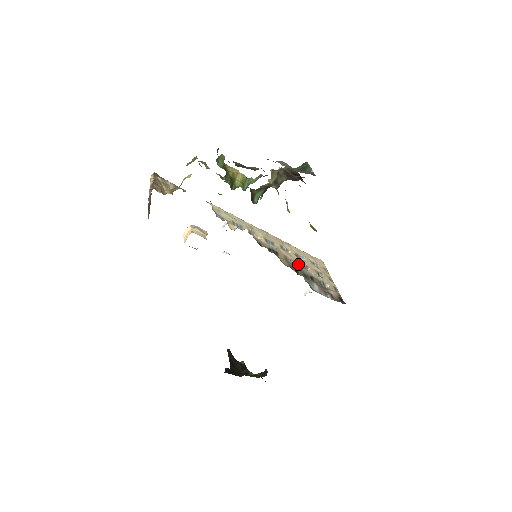
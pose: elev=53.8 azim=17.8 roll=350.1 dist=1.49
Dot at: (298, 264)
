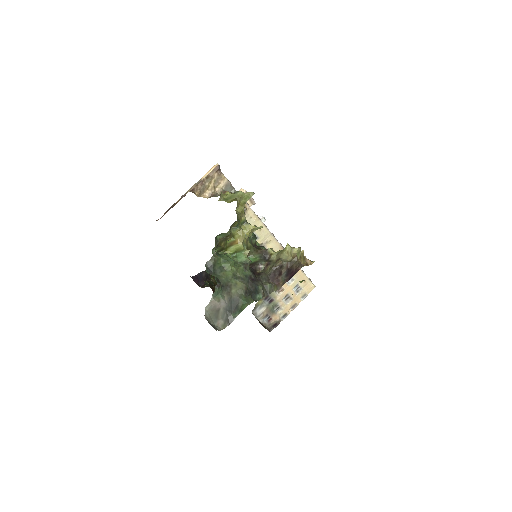
Dot at: occluded
